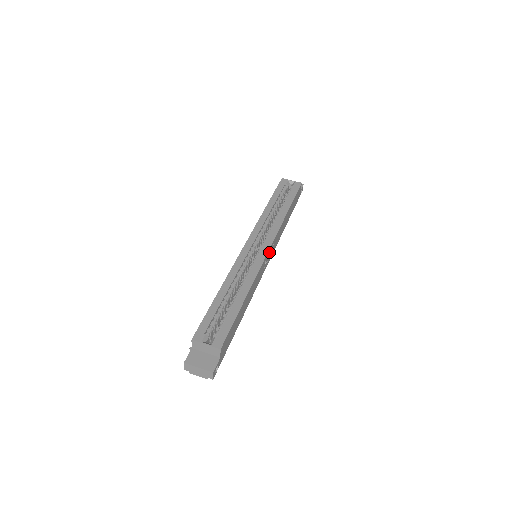
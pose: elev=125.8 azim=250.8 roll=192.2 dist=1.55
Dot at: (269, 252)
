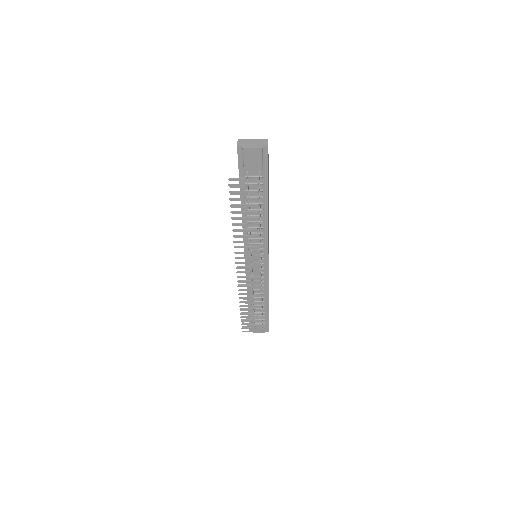
Dot at: occluded
